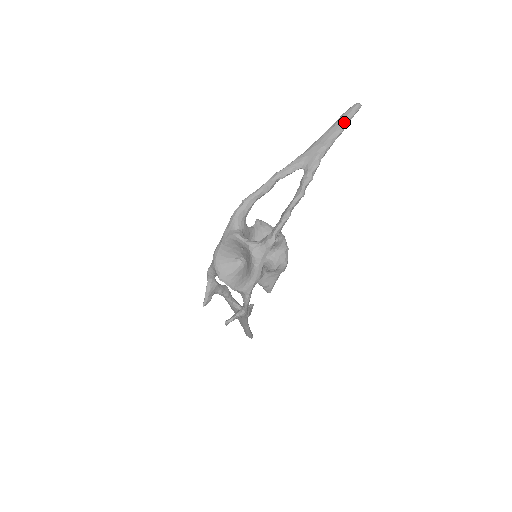
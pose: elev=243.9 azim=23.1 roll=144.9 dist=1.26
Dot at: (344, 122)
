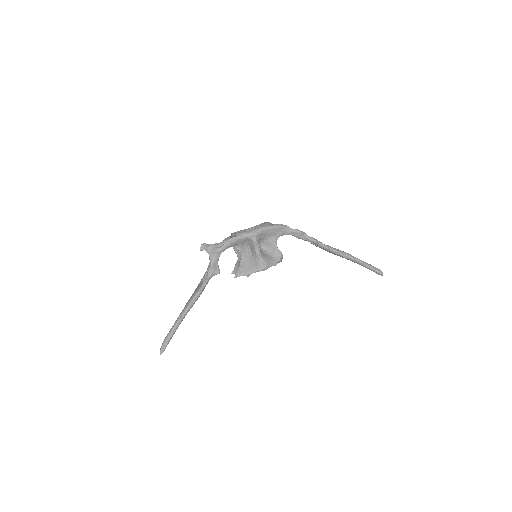
Dot at: (367, 263)
